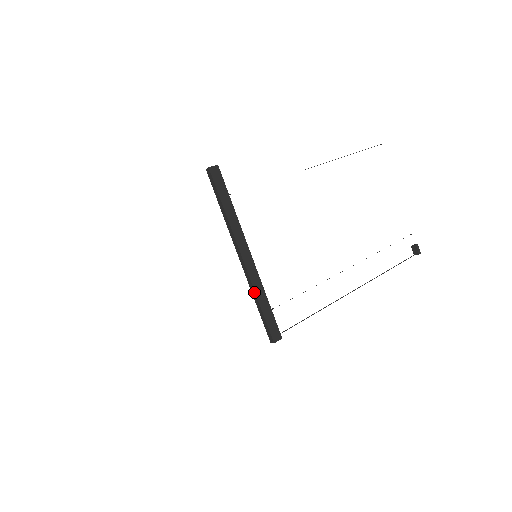
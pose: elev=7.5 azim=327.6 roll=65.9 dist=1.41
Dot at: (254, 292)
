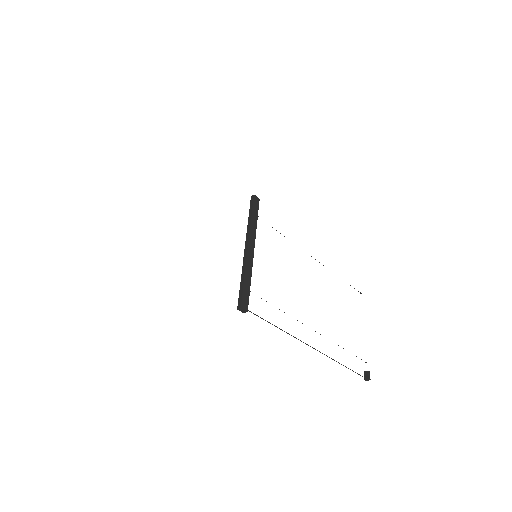
Dot at: (244, 269)
